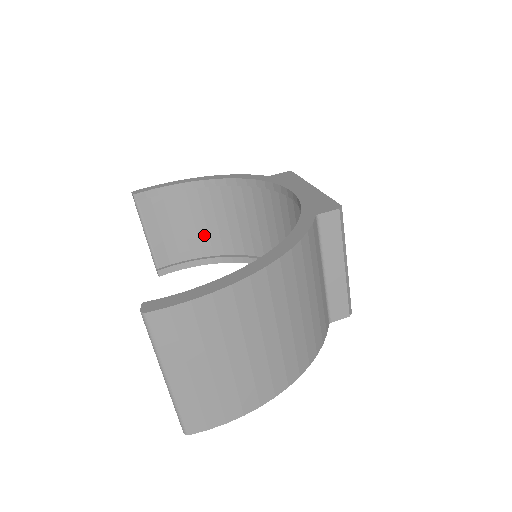
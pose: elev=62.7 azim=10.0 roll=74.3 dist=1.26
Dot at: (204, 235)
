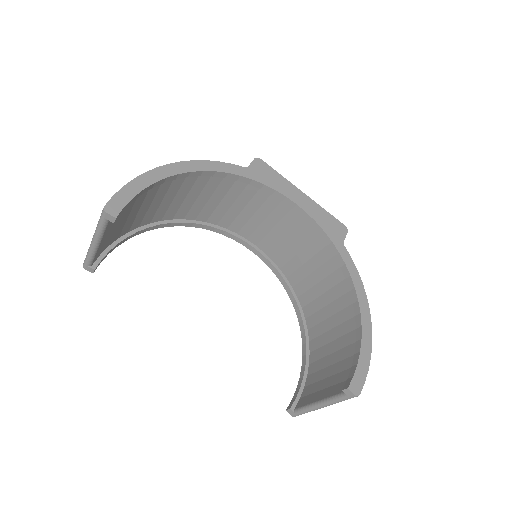
Dot at: (142, 215)
